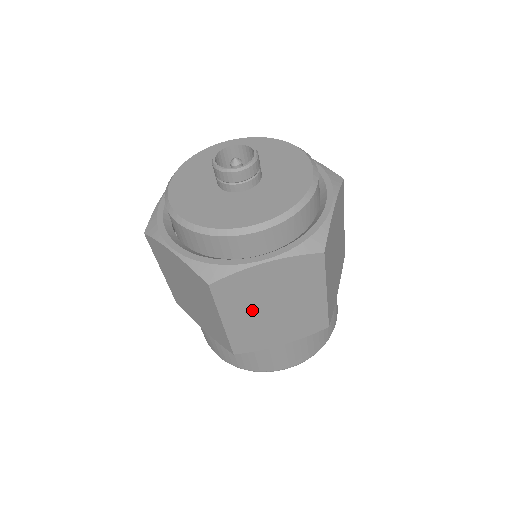
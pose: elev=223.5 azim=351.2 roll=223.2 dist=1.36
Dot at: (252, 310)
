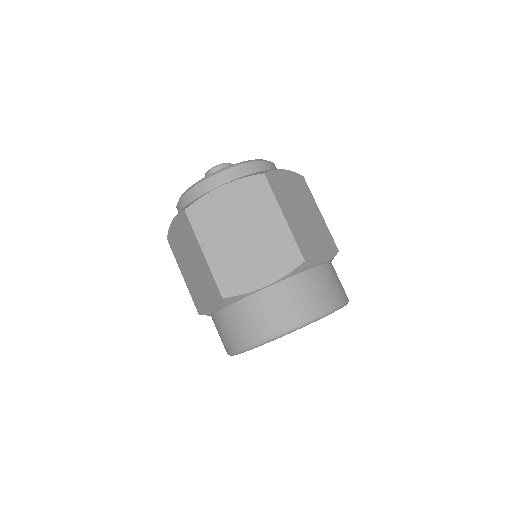
Dot at: (225, 238)
